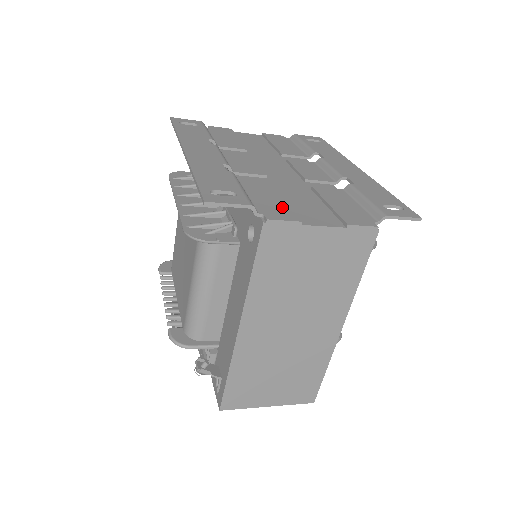
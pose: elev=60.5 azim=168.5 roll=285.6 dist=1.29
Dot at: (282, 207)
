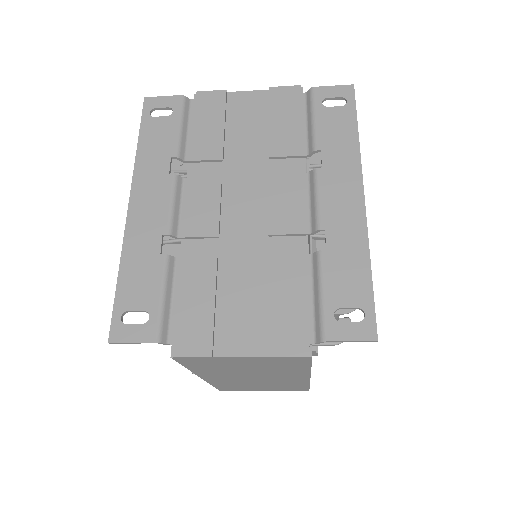
Dot at: (202, 324)
